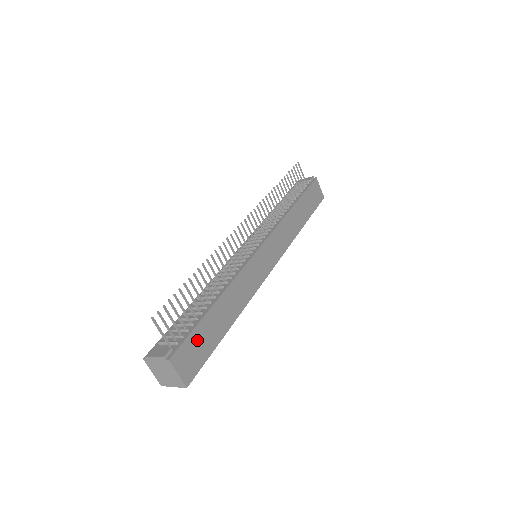
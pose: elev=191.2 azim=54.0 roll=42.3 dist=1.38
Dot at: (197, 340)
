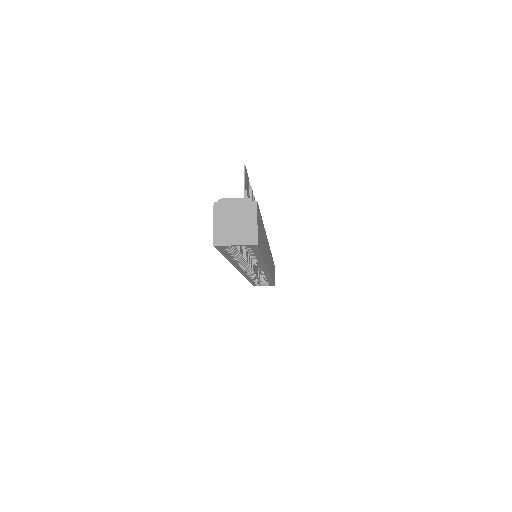
Dot at: (260, 225)
